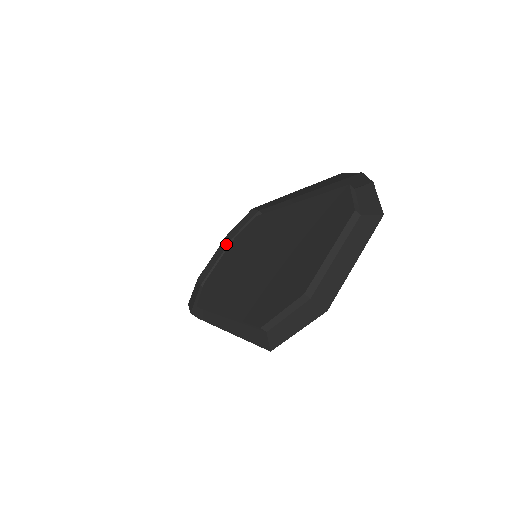
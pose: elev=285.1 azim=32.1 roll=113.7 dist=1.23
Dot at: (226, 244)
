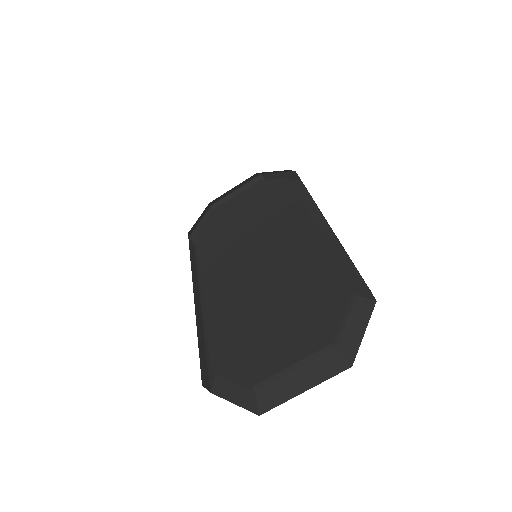
Dot at: (252, 178)
